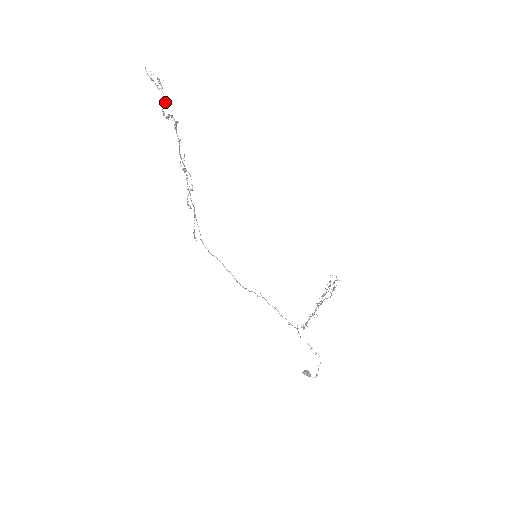
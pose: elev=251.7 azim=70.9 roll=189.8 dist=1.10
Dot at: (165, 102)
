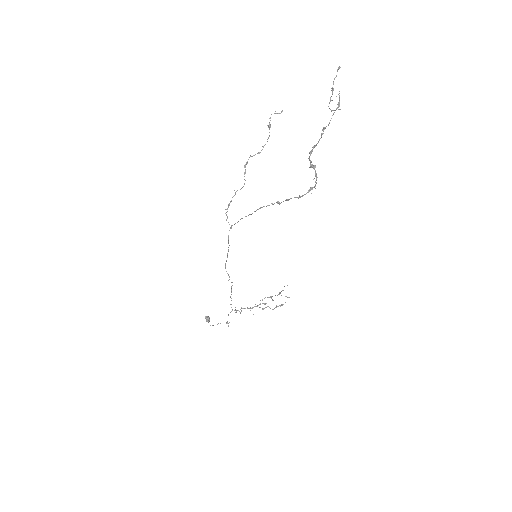
Dot at: (322, 134)
